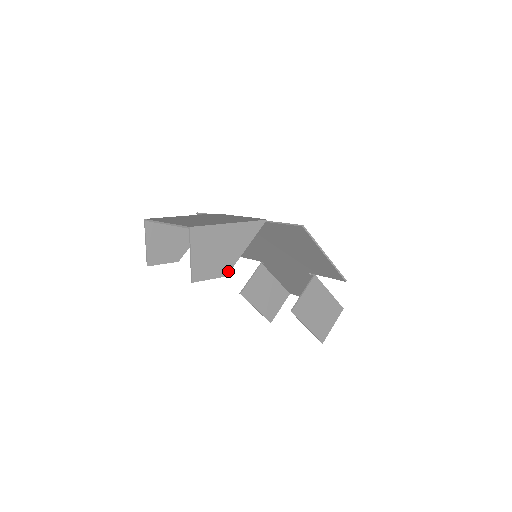
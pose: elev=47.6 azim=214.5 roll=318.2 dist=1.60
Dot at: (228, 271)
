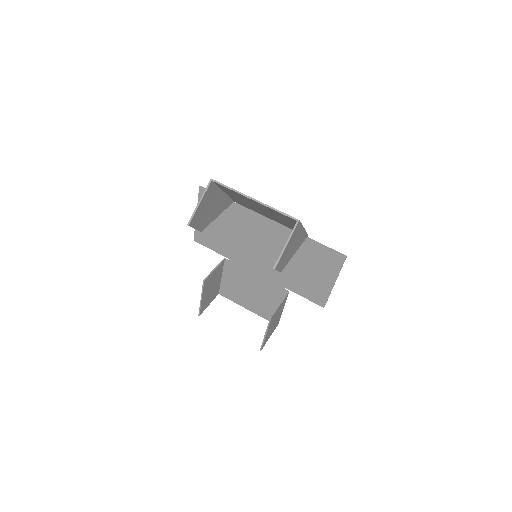
Dot at: (283, 268)
